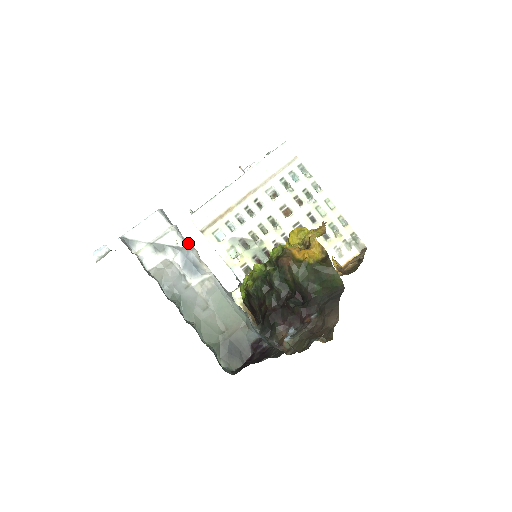
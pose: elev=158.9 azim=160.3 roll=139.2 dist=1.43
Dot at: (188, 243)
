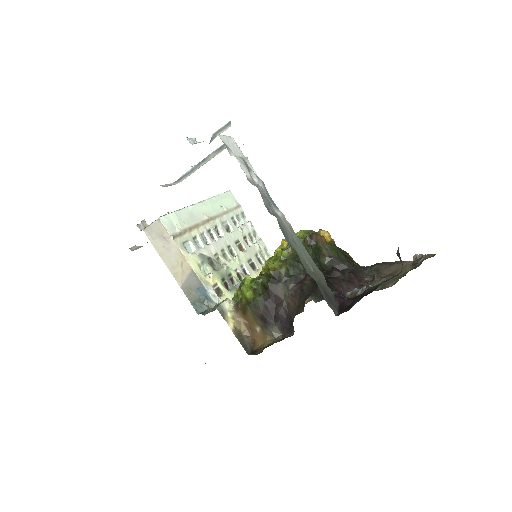
Dot at: occluded
